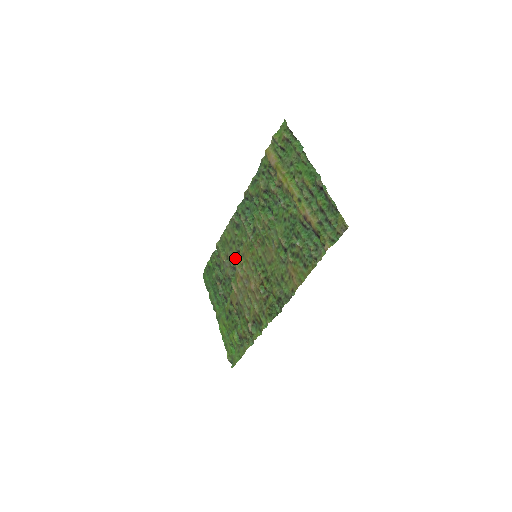
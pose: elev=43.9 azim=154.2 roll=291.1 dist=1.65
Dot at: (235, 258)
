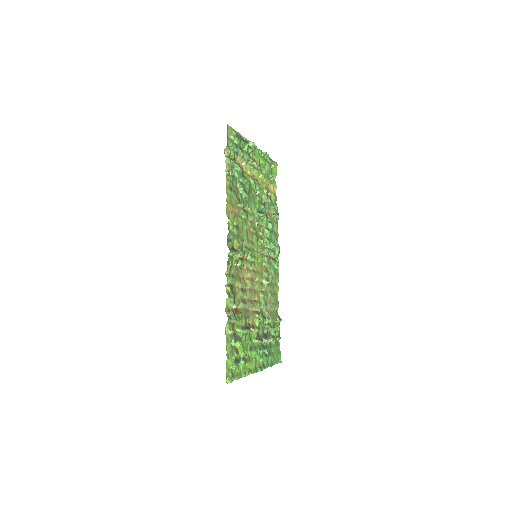
Dot at: (265, 290)
